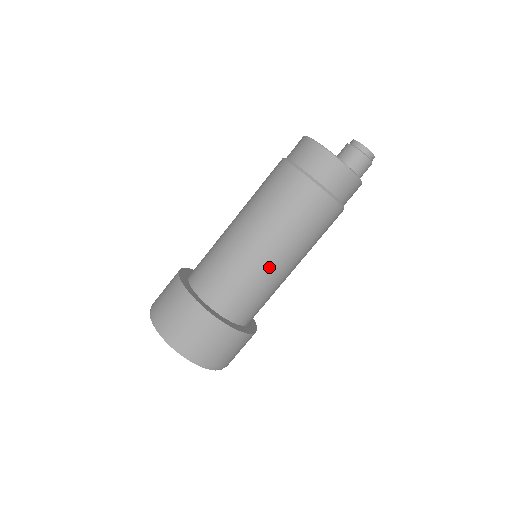
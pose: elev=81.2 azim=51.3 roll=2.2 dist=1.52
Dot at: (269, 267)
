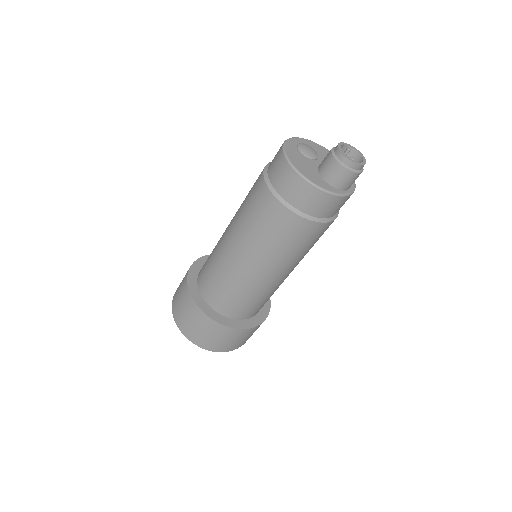
Dot at: (243, 272)
